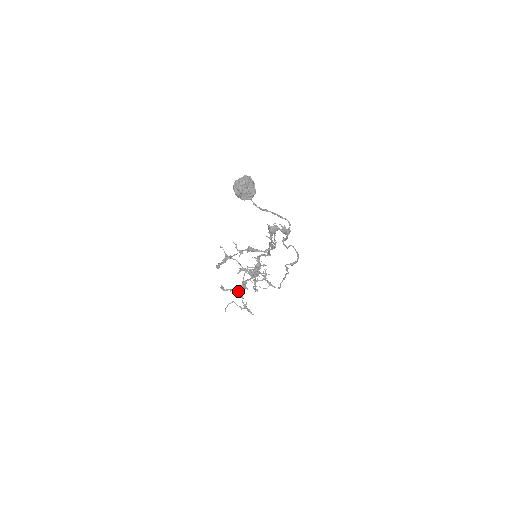
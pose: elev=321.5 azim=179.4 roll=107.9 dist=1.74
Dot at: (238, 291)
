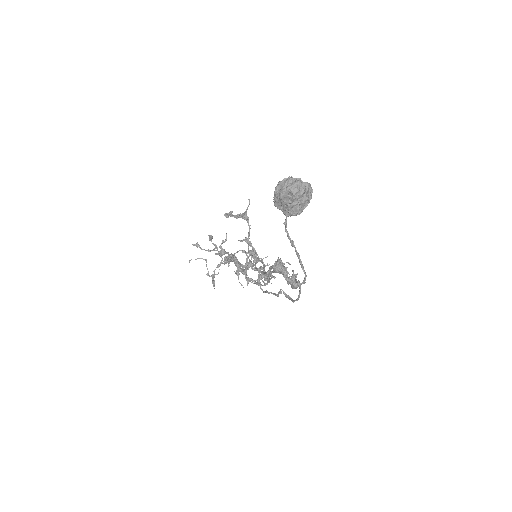
Dot at: occluded
